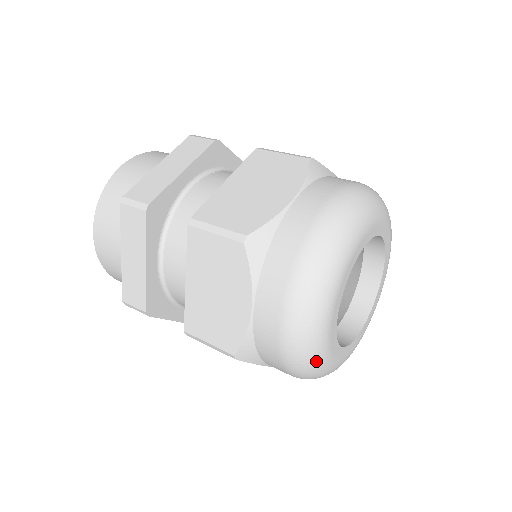
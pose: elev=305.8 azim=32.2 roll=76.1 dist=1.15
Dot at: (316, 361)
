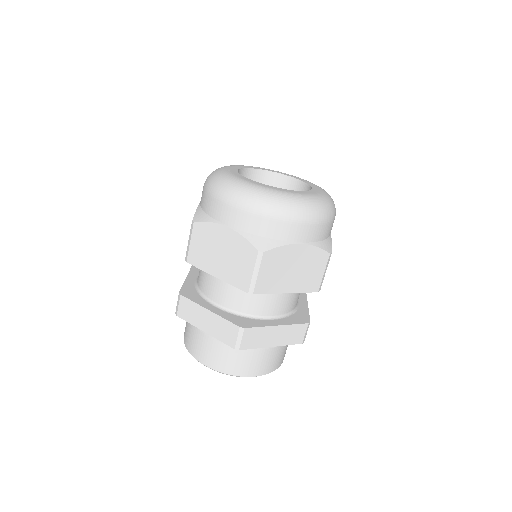
Dot at: (222, 177)
